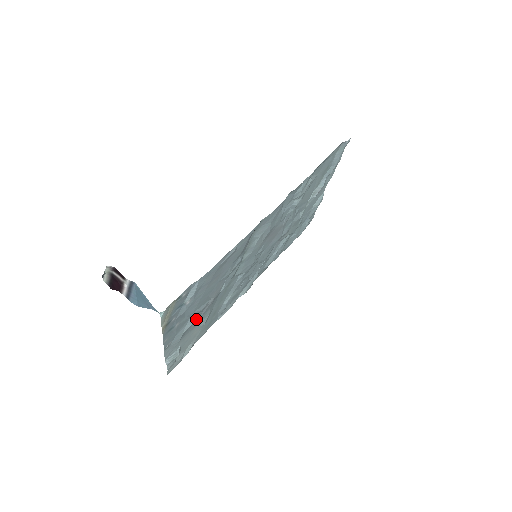
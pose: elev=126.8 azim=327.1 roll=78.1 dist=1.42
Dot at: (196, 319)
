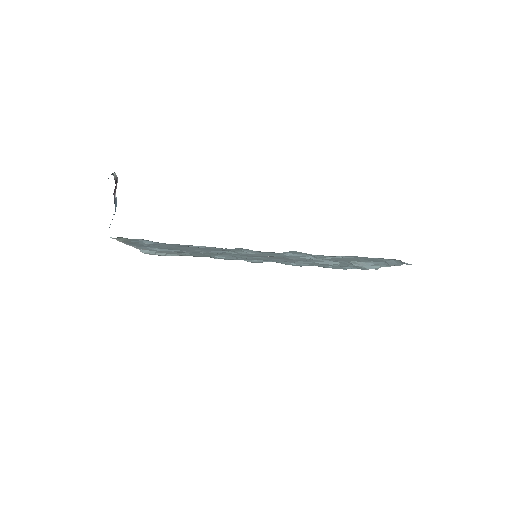
Dot at: (168, 251)
